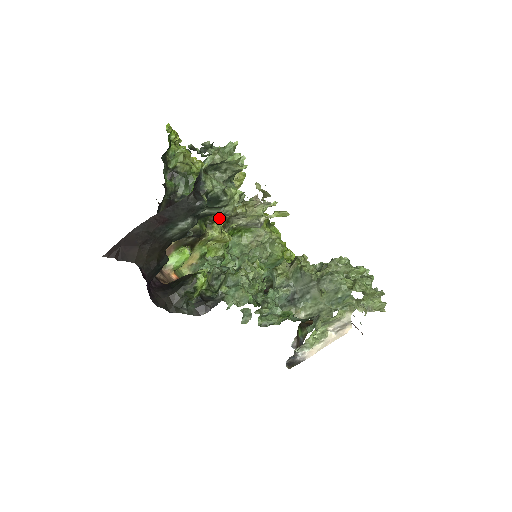
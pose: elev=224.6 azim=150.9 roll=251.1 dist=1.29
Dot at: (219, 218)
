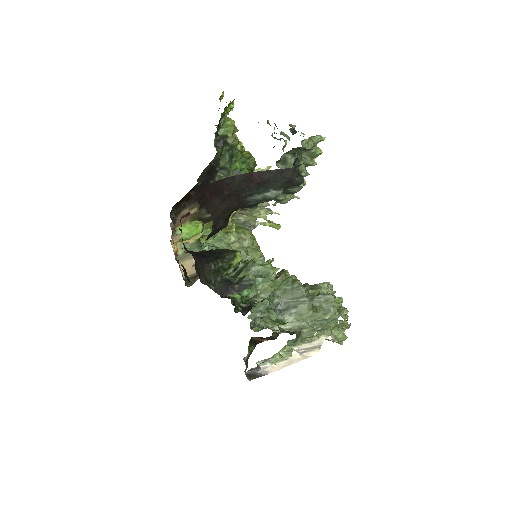
Dot at: occluded
